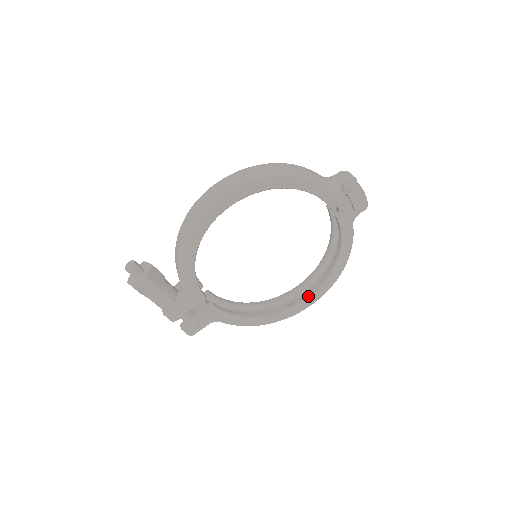
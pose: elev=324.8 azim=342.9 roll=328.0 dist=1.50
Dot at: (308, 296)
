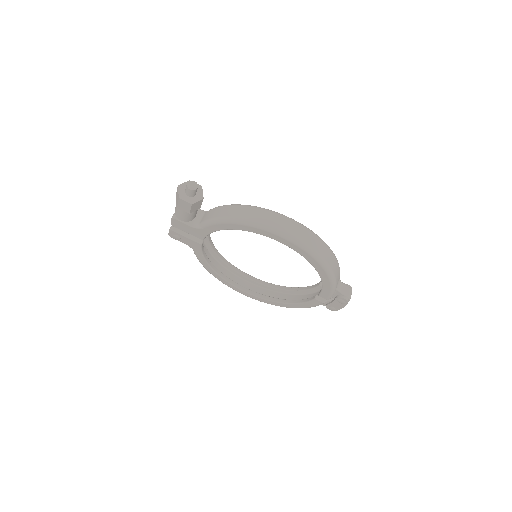
Dot at: (249, 292)
